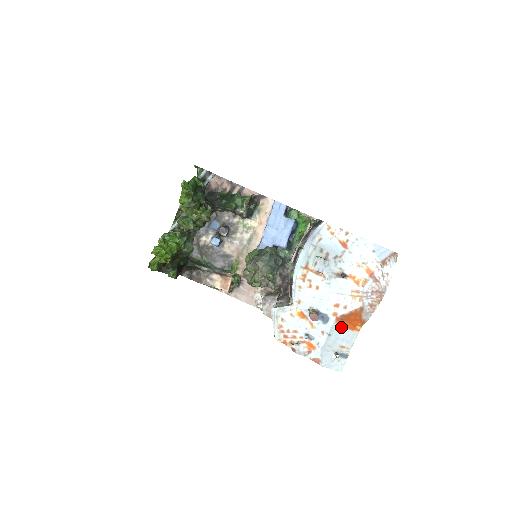
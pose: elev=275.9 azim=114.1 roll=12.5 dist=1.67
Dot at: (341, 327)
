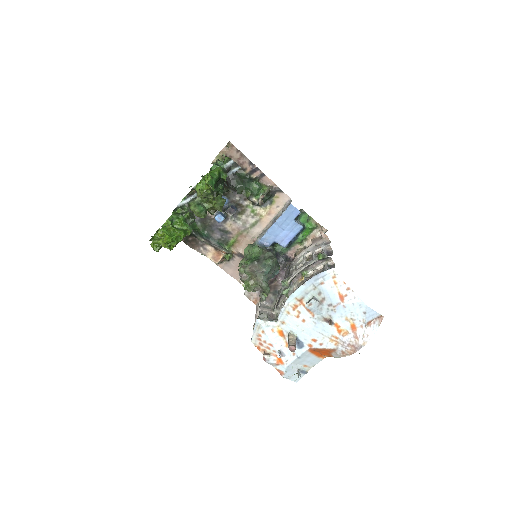
Dot at: (311, 354)
